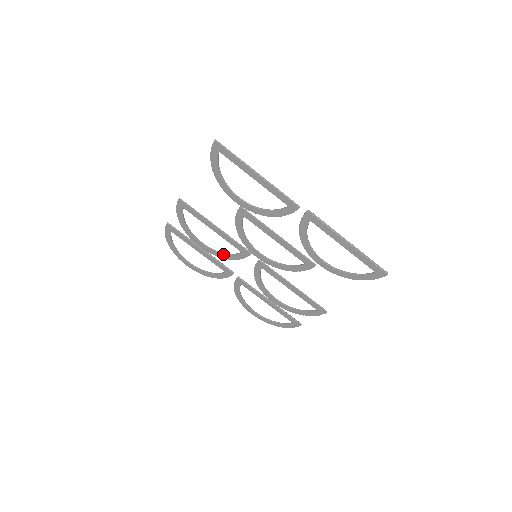
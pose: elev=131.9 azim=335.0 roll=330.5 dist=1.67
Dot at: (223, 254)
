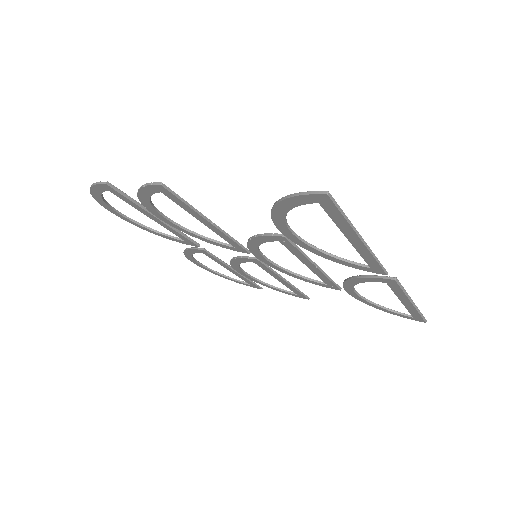
Dot at: (198, 236)
